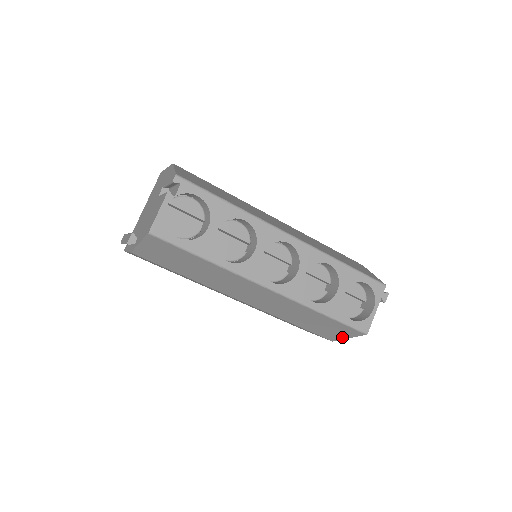
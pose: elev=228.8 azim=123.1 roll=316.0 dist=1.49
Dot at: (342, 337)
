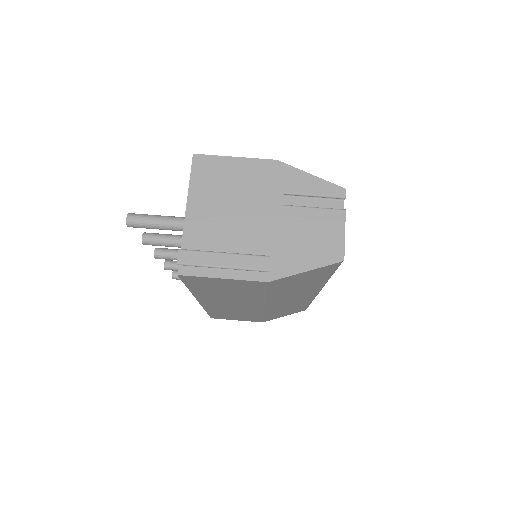
Dot at: occluded
